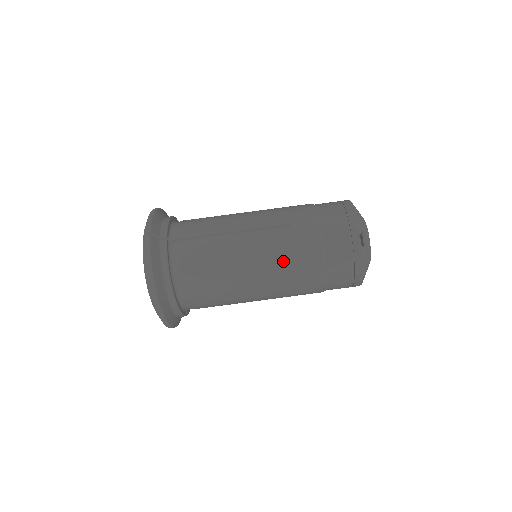
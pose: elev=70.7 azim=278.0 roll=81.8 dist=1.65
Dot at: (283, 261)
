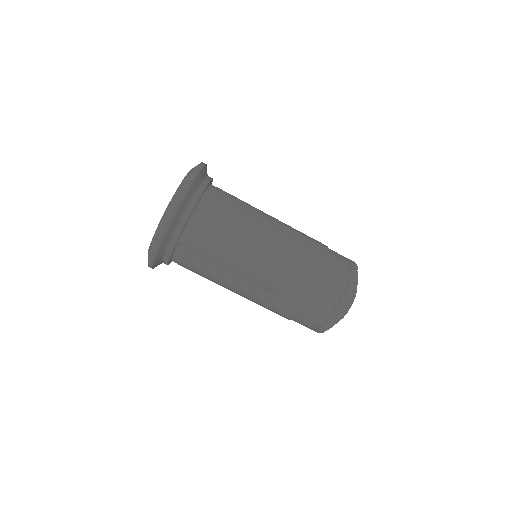
Dot at: (296, 240)
